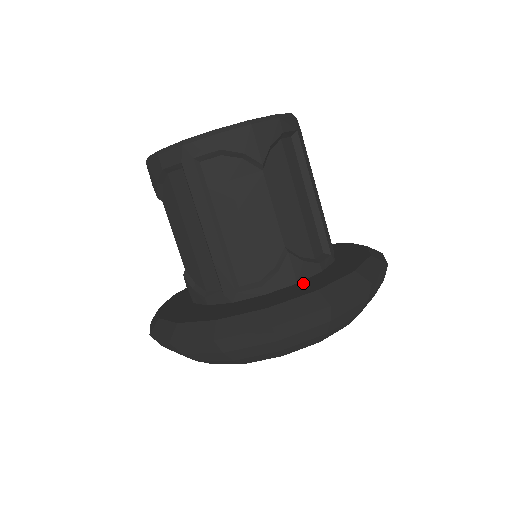
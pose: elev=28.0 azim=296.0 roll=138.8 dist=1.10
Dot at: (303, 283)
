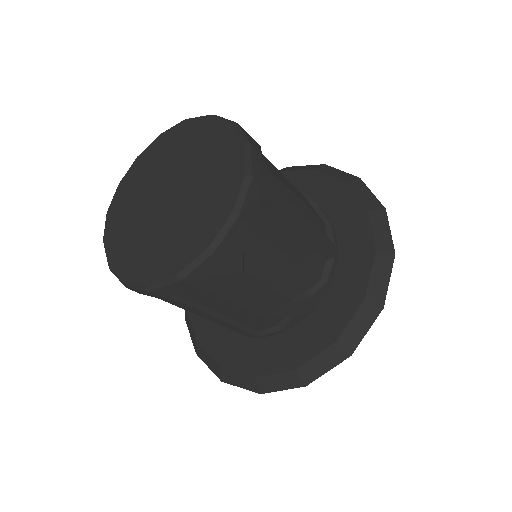
Dot at: (317, 316)
